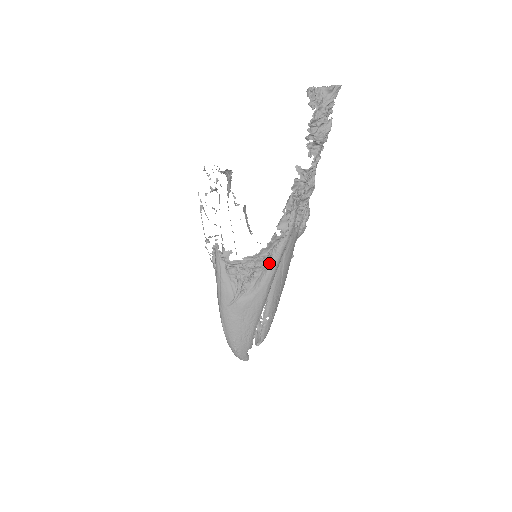
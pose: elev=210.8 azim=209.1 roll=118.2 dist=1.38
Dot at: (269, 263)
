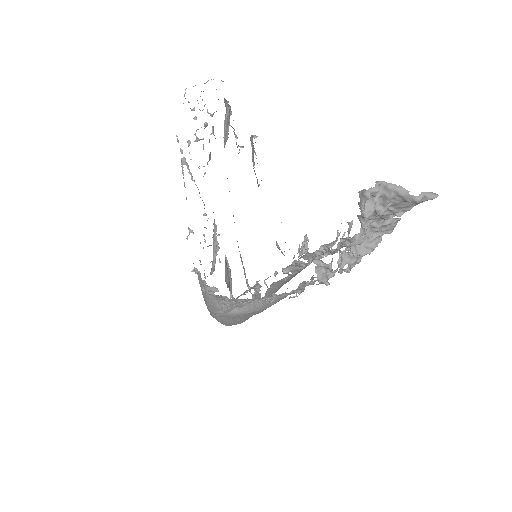
Dot at: occluded
